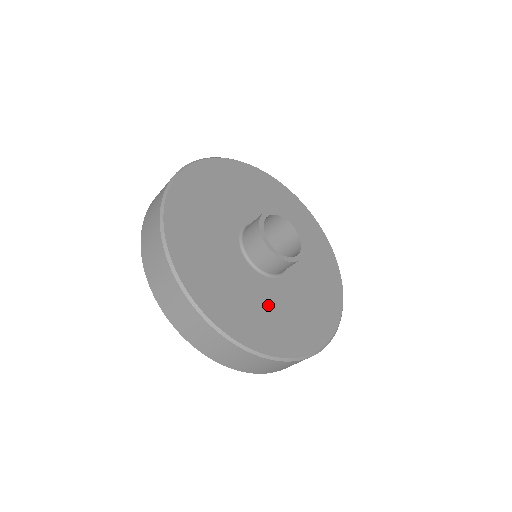
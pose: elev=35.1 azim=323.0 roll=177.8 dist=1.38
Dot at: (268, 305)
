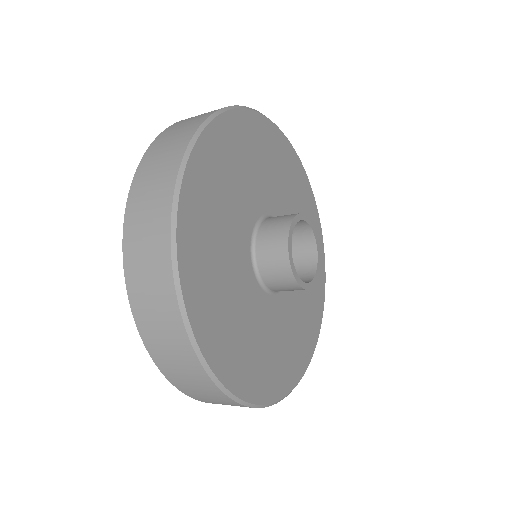
Dot at: (234, 294)
